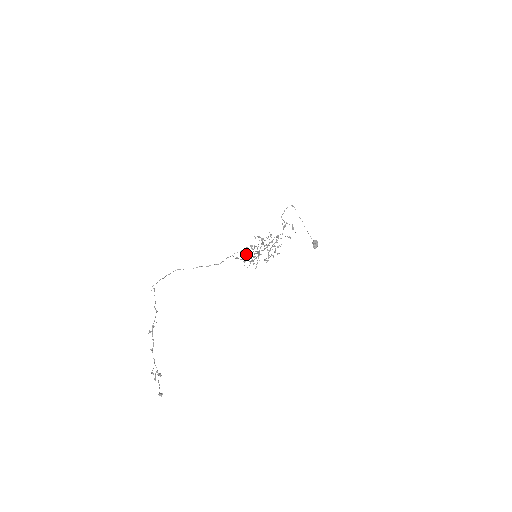
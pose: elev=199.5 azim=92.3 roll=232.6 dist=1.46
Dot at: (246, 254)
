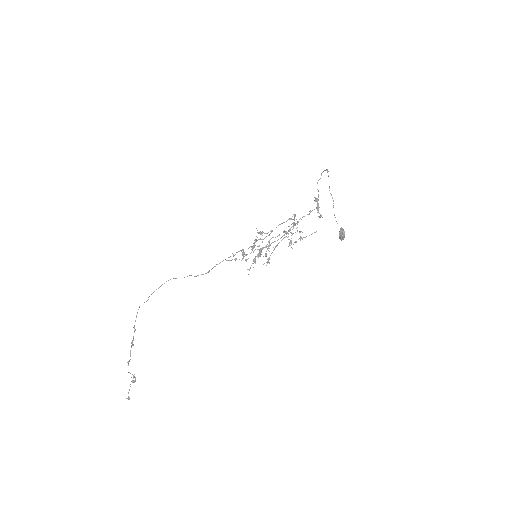
Dot at: (245, 254)
